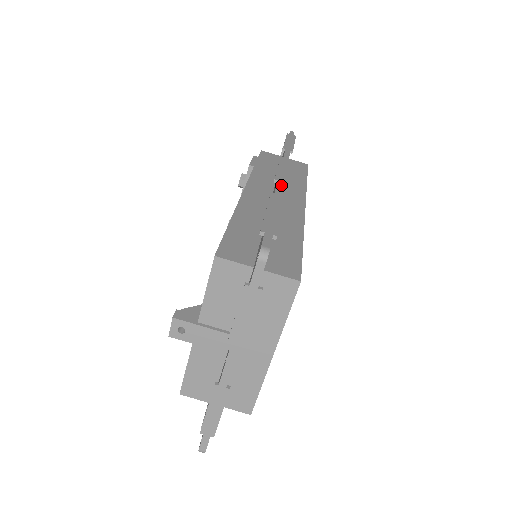
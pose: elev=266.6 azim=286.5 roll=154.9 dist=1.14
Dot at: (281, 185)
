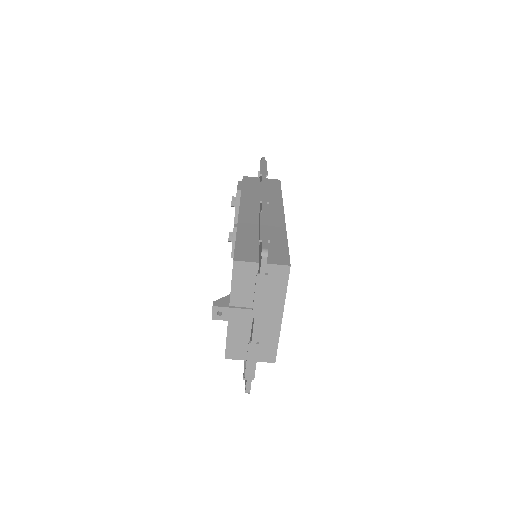
Dot at: (265, 205)
